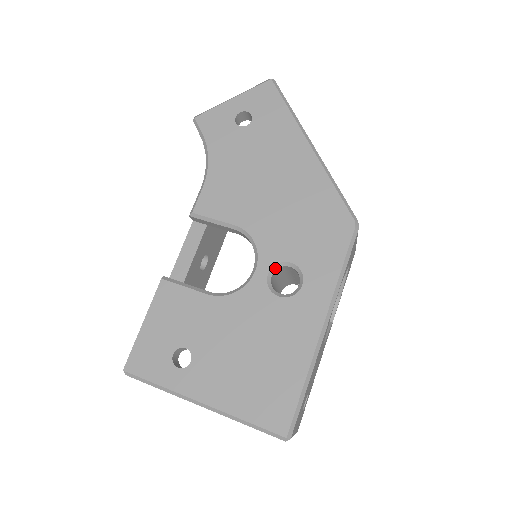
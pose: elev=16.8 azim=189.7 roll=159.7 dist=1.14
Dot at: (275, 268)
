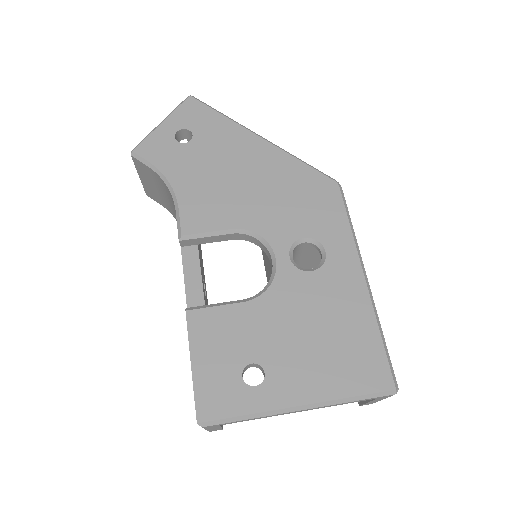
Dot at: (292, 249)
